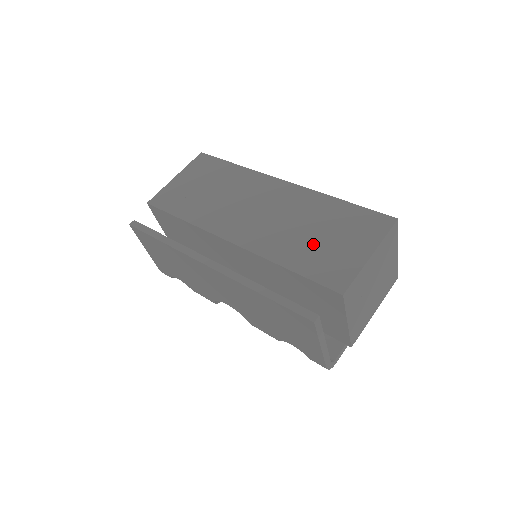
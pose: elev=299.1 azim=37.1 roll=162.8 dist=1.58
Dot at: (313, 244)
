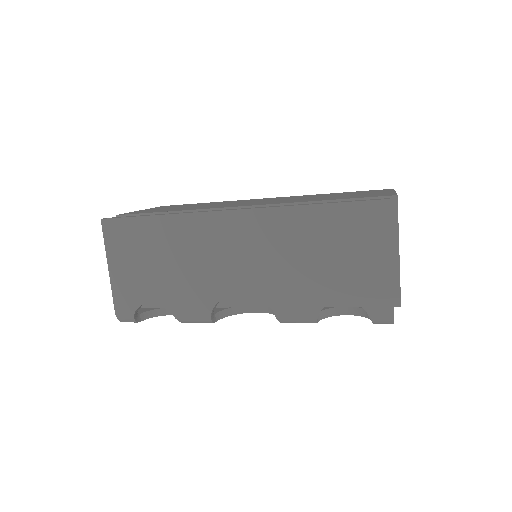
Dot at: (335, 196)
